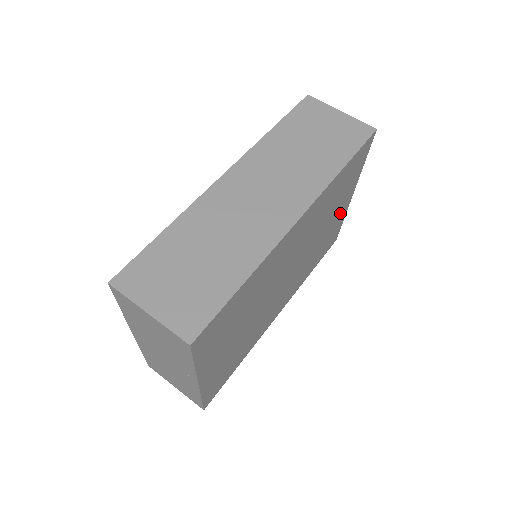
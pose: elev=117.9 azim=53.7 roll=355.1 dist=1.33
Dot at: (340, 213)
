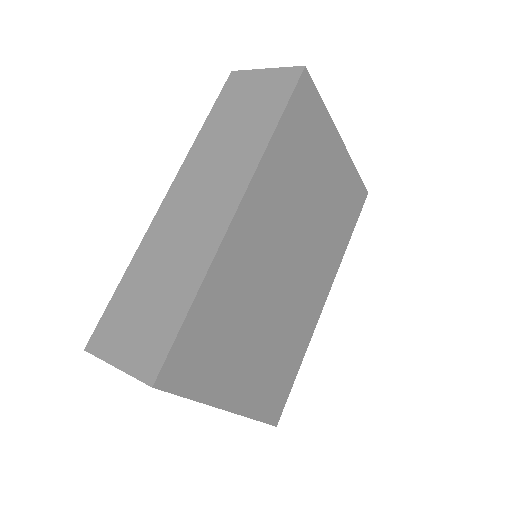
Dot at: (337, 168)
